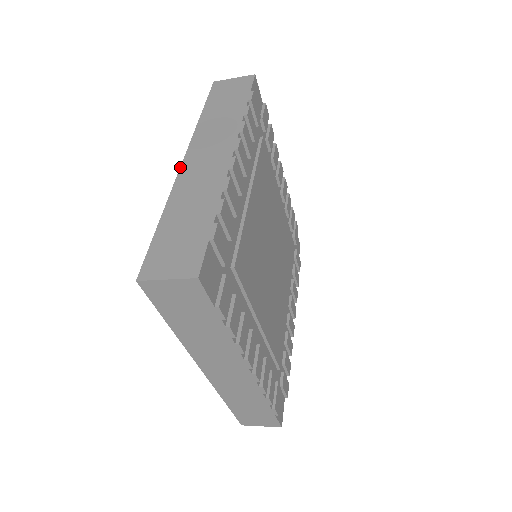
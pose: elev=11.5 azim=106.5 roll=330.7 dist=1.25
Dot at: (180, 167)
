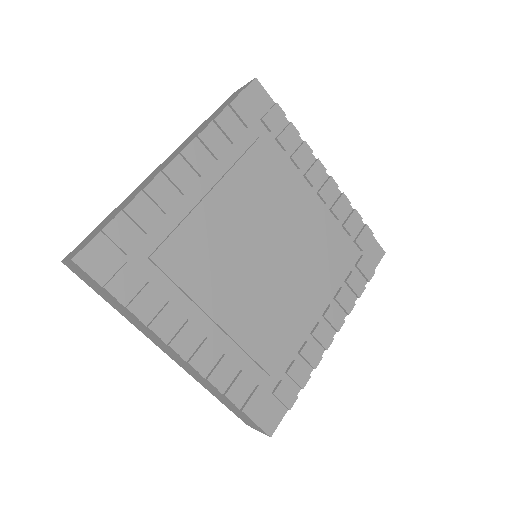
Dot at: occluded
